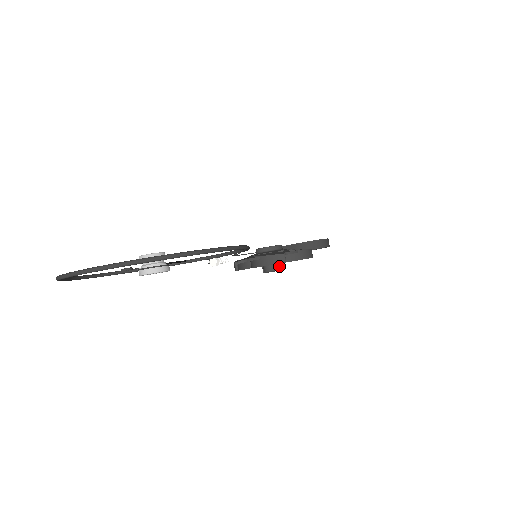
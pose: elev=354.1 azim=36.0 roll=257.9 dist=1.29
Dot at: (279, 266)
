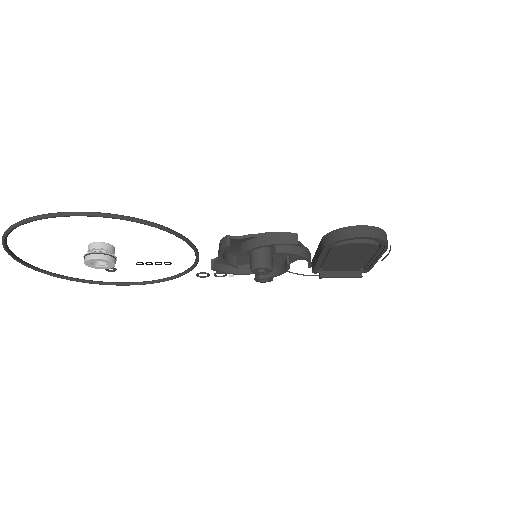
Dot at: (263, 262)
